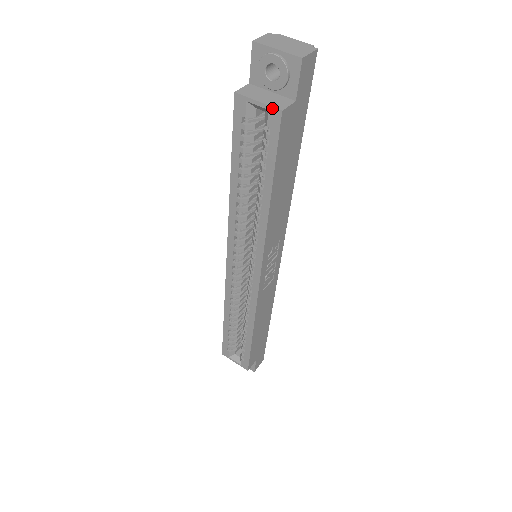
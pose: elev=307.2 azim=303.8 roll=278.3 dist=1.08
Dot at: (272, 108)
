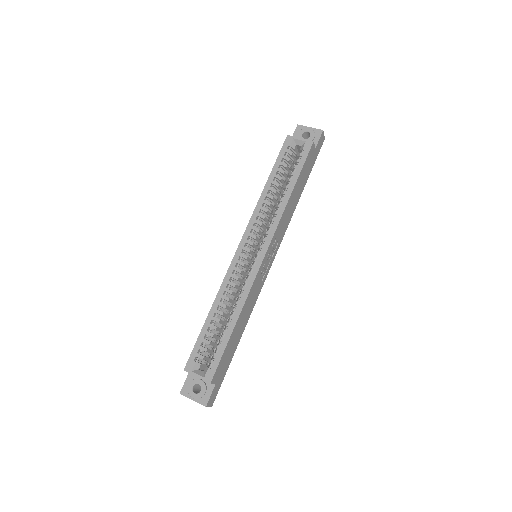
Dot at: (308, 140)
